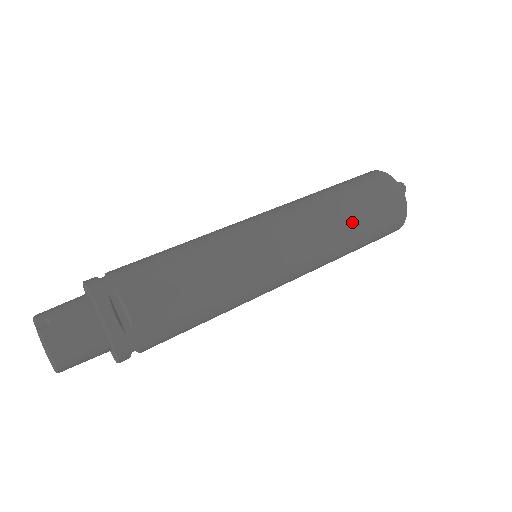
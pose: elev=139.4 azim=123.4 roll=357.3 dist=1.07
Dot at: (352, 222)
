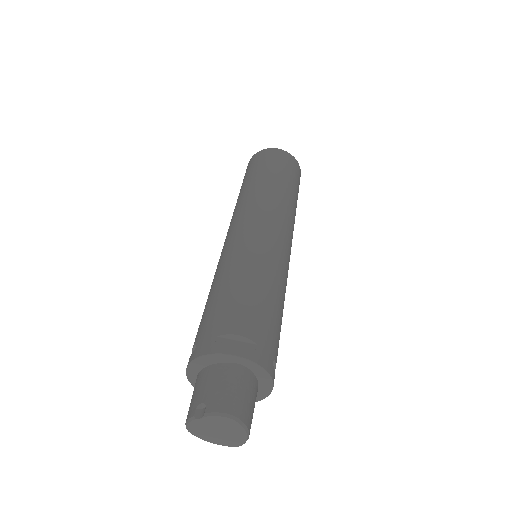
Dot at: (278, 182)
